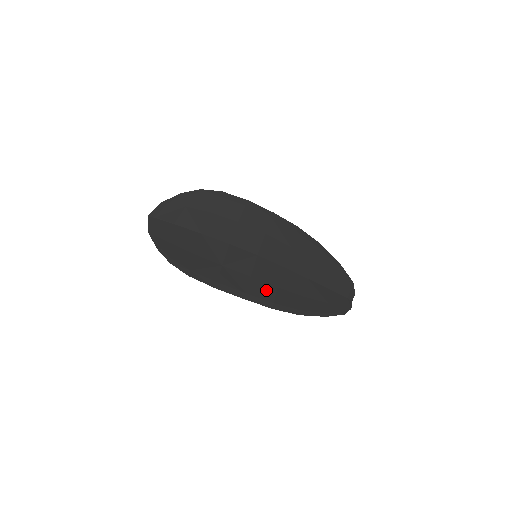
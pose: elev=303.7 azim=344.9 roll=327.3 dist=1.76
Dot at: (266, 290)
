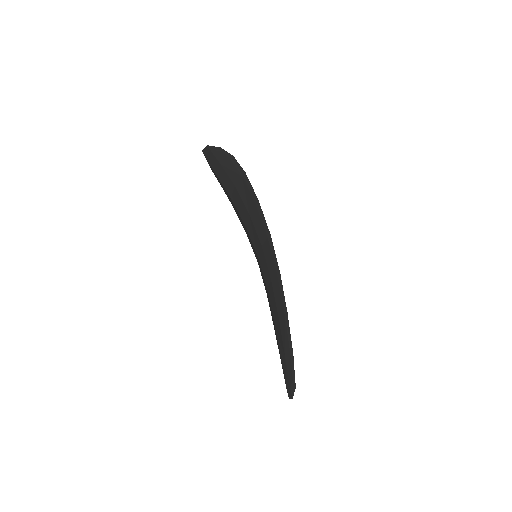
Dot at: occluded
